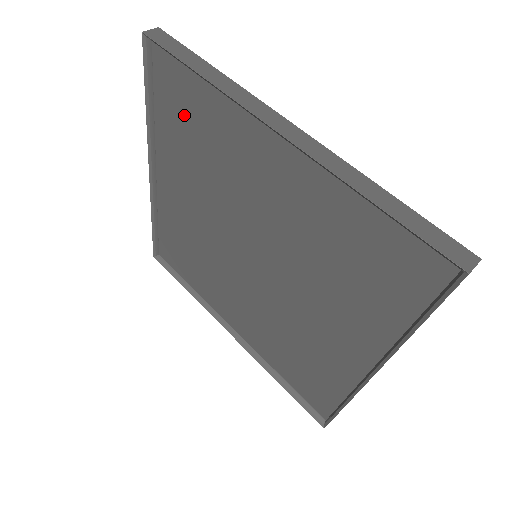
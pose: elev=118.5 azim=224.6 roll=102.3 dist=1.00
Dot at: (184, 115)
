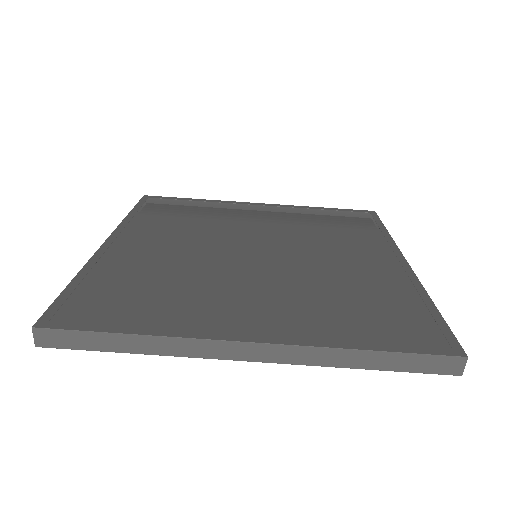
Dot at: occluded
